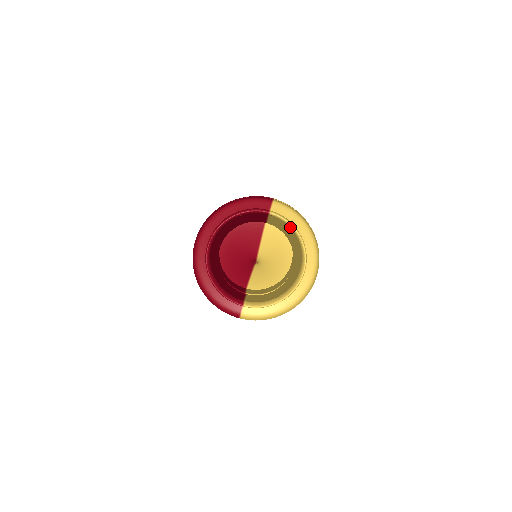
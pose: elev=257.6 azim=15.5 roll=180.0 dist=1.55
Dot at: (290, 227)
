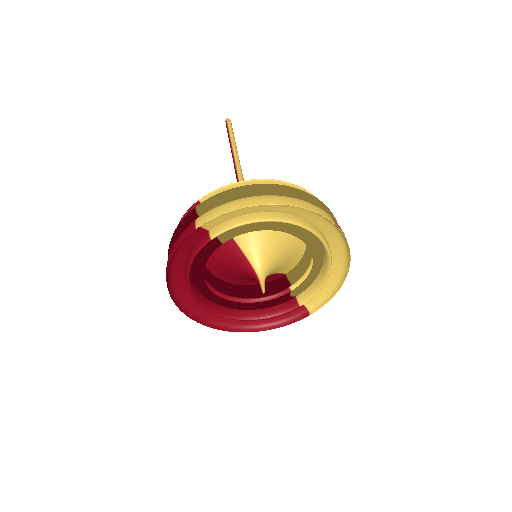
Dot at: (249, 222)
